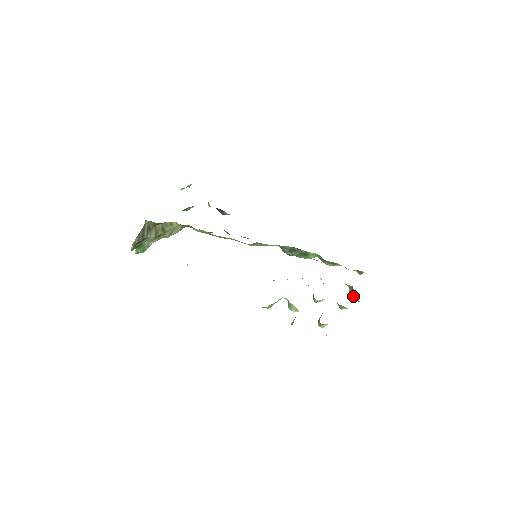
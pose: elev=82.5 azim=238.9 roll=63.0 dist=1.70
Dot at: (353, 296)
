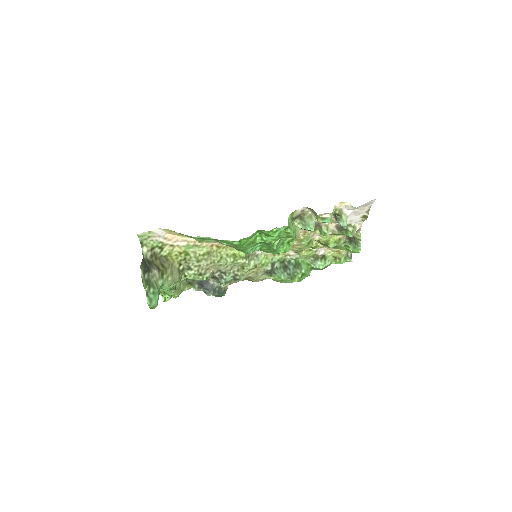
Dot at: (355, 242)
